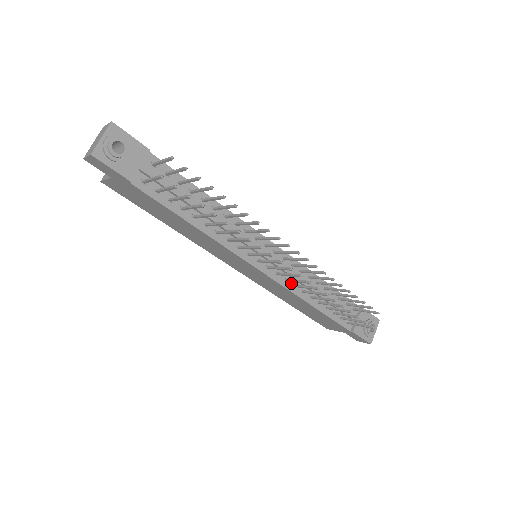
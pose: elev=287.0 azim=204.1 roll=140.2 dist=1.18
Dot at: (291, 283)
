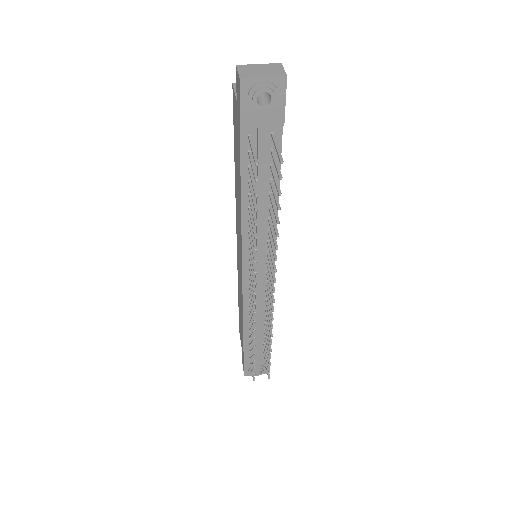
Dot at: occluded
